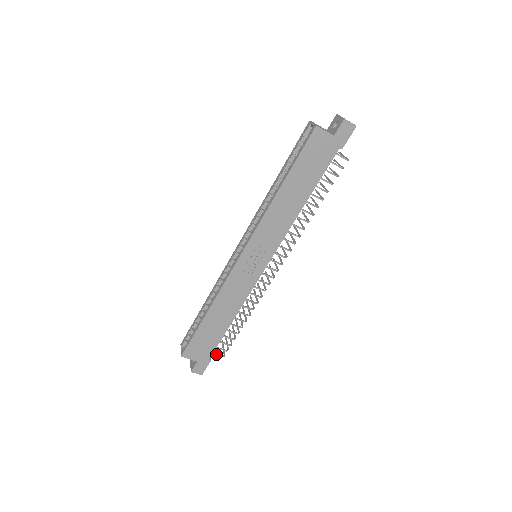
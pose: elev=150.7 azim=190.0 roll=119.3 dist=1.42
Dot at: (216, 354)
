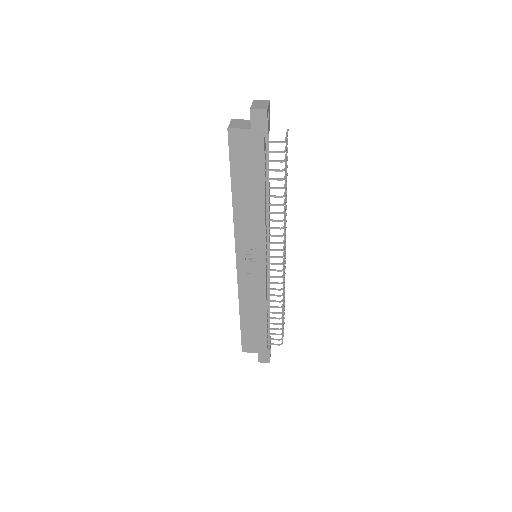
Dot at: (272, 344)
